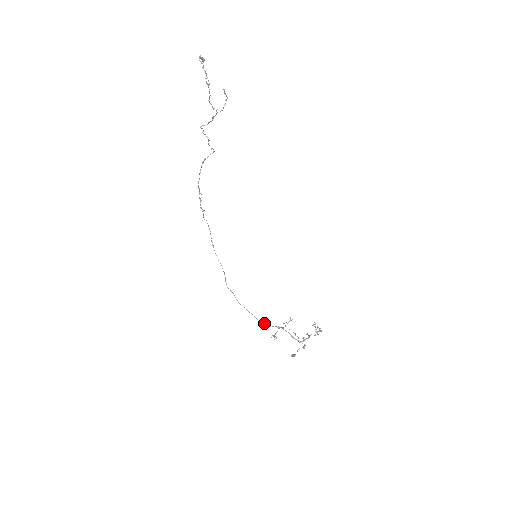
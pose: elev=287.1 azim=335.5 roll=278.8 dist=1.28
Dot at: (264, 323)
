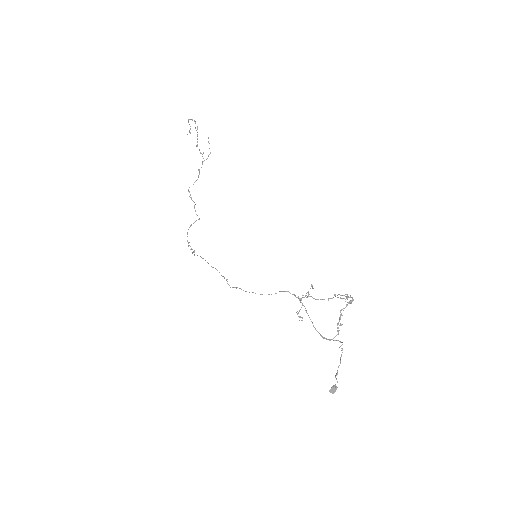
Dot at: (282, 291)
